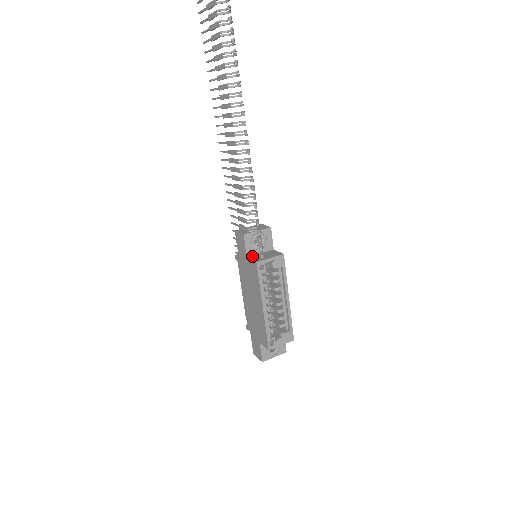
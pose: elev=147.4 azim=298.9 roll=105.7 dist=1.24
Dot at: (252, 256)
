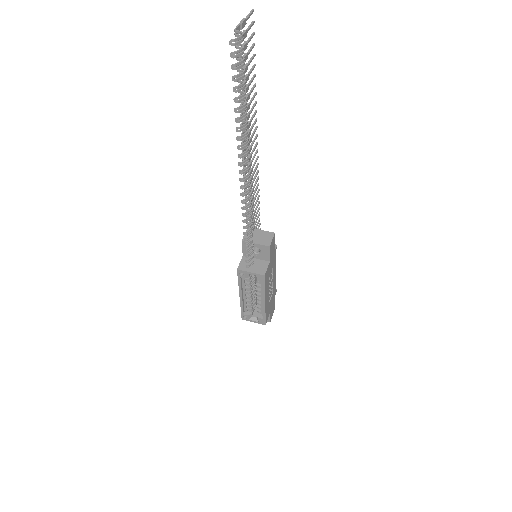
Dot at: occluded
